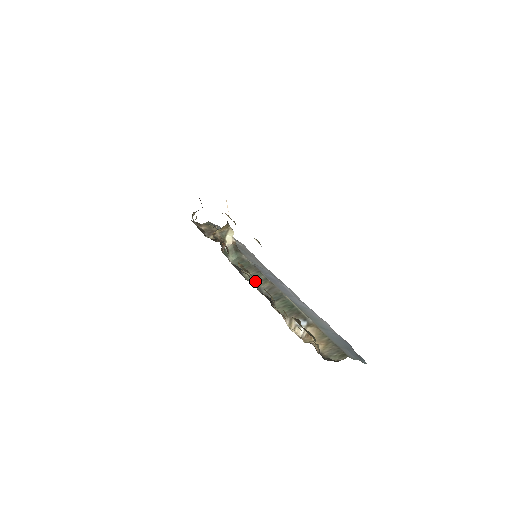
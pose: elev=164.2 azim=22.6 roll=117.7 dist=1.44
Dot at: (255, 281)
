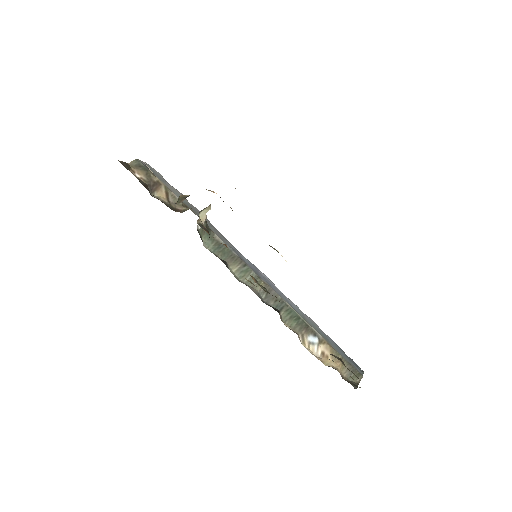
Dot at: (247, 281)
